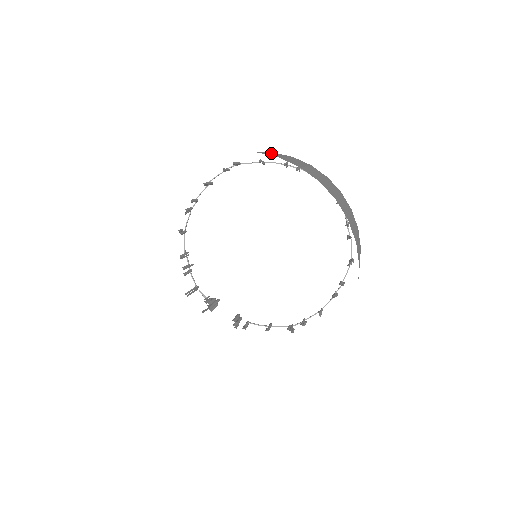
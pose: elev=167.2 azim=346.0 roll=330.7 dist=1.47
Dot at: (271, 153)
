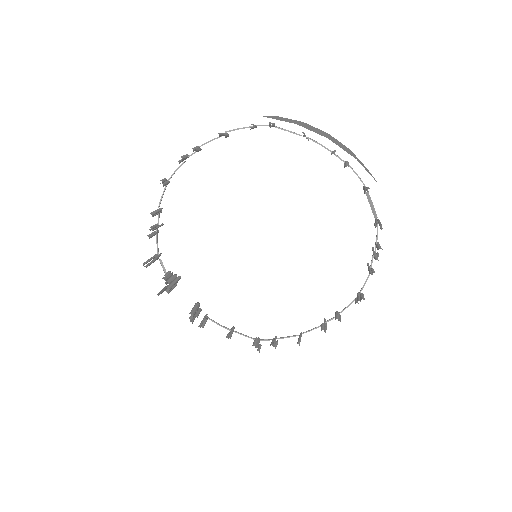
Dot at: occluded
